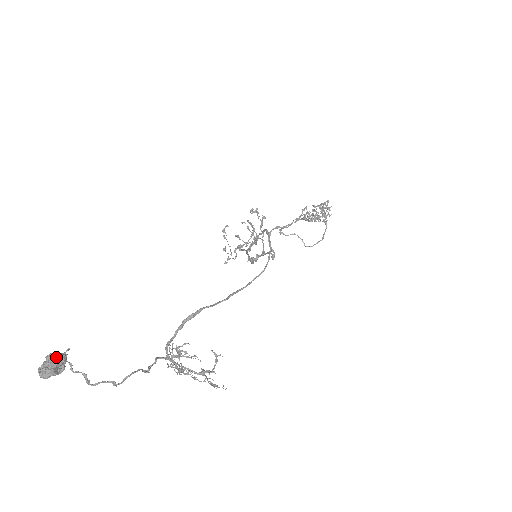
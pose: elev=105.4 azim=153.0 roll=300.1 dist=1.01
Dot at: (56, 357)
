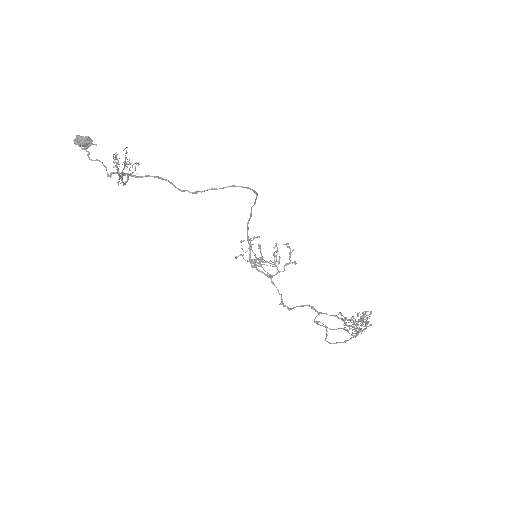
Dot at: occluded
